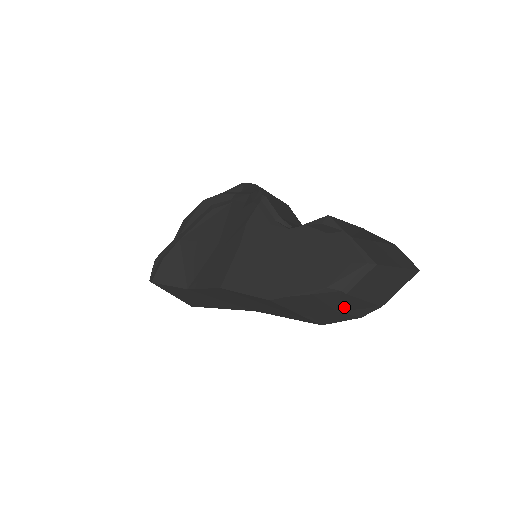
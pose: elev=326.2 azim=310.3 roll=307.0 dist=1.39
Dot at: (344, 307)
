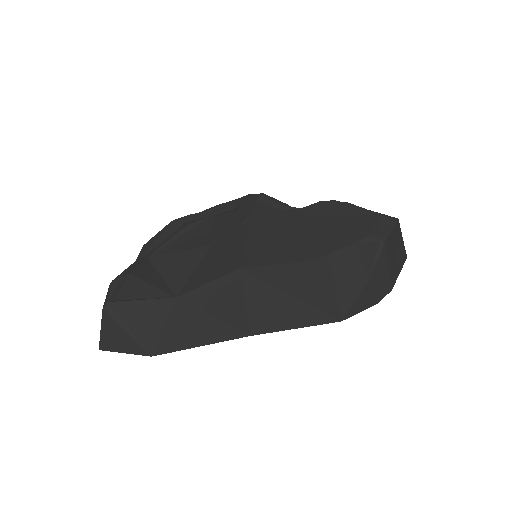
Dot at: (374, 274)
